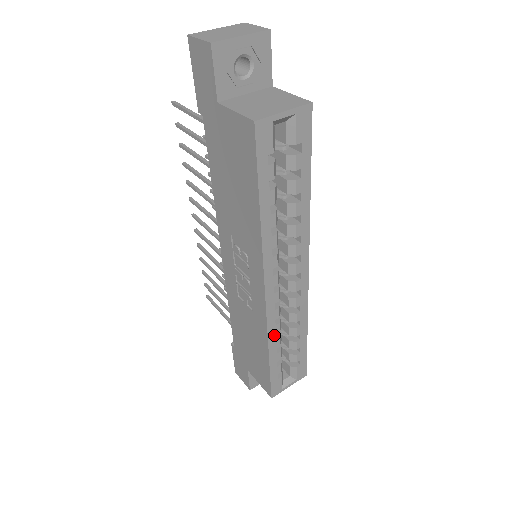
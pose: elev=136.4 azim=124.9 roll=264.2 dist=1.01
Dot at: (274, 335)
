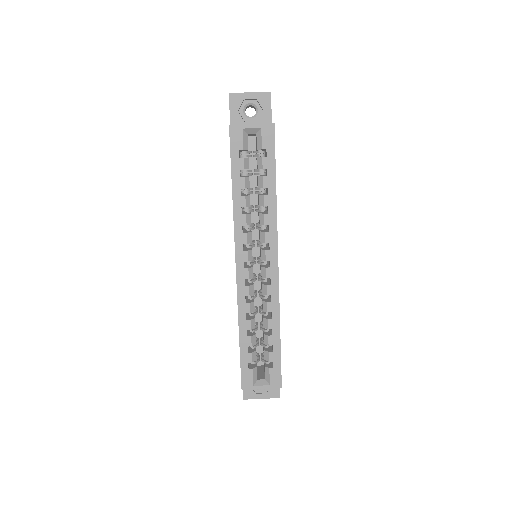
Dot at: (244, 313)
